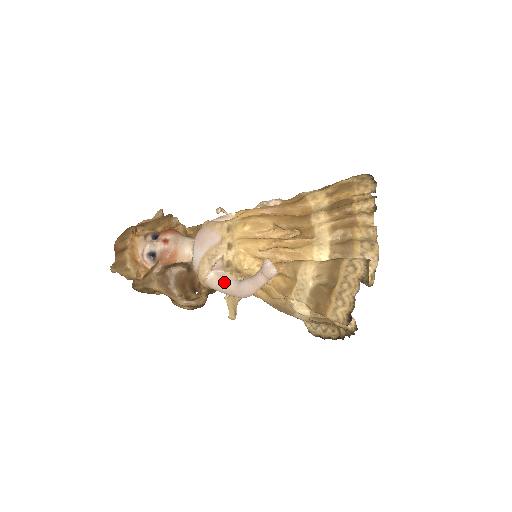
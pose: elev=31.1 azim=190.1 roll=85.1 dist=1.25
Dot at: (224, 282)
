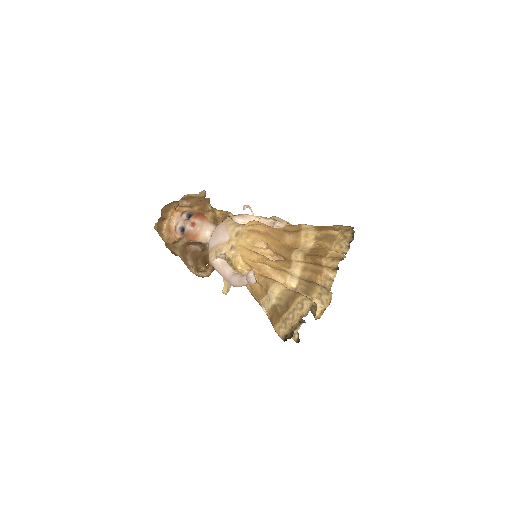
Dot at: (223, 270)
